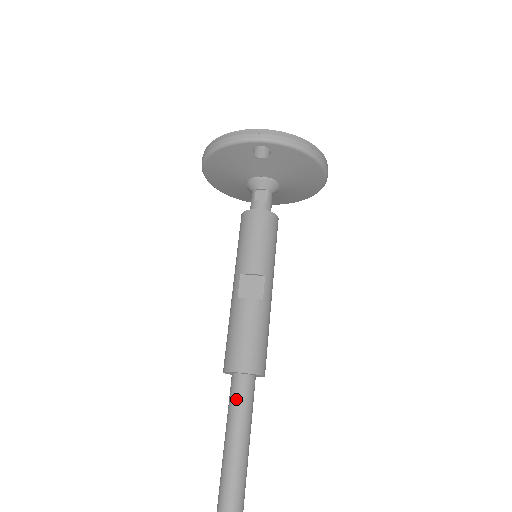
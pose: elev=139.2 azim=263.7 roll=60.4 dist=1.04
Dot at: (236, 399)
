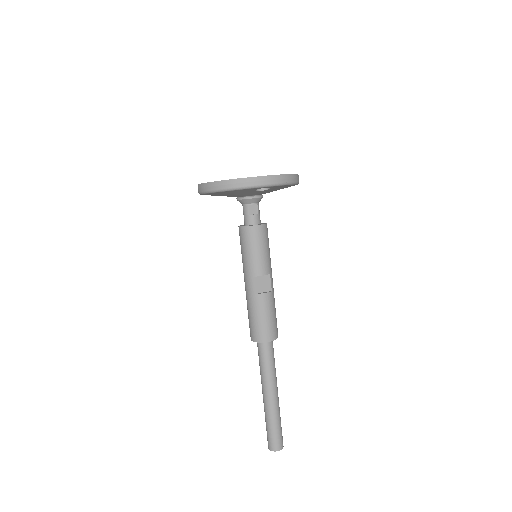
Dot at: (266, 356)
